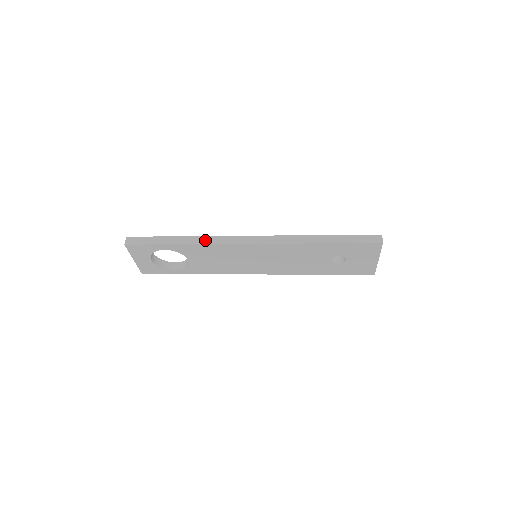
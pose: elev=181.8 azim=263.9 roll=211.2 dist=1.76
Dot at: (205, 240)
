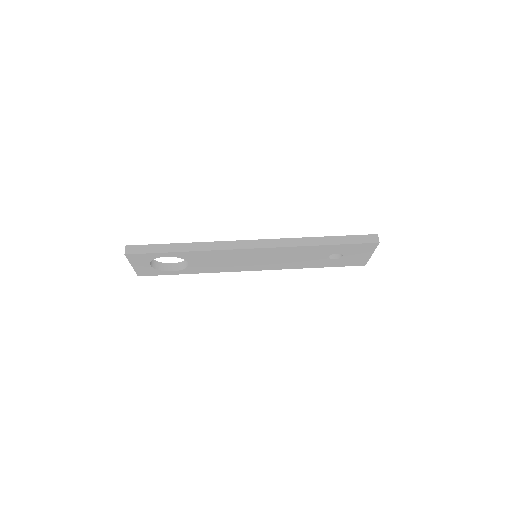
Dot at: (208, 246)
